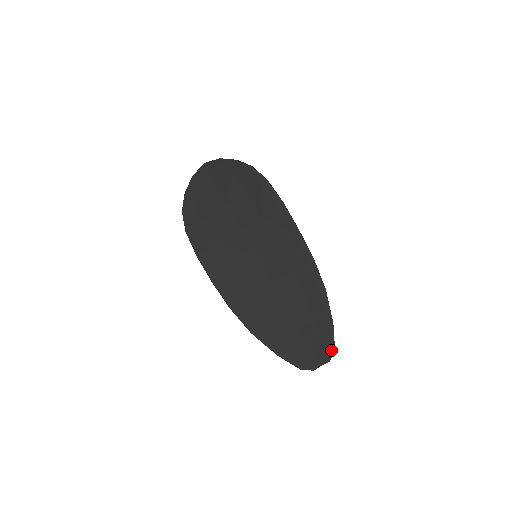
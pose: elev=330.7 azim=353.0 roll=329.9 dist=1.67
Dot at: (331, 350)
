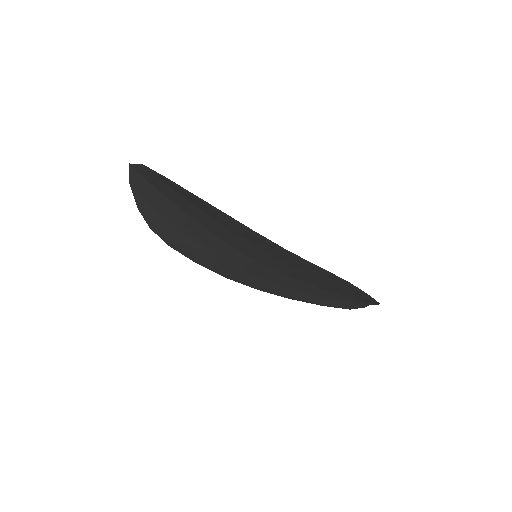
Dot at: (376, 303)
